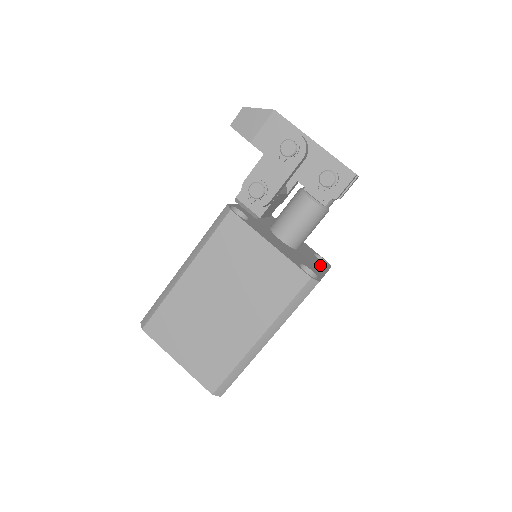
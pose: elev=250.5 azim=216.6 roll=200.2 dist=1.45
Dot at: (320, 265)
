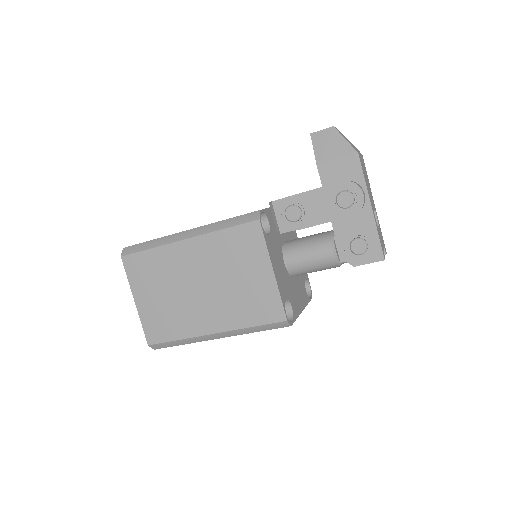
Dot at: (303, 298)
